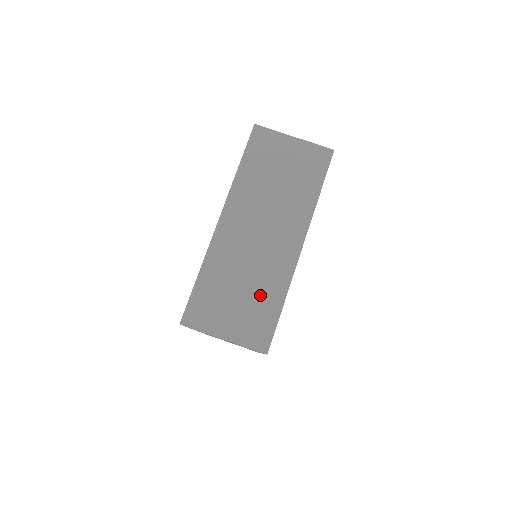
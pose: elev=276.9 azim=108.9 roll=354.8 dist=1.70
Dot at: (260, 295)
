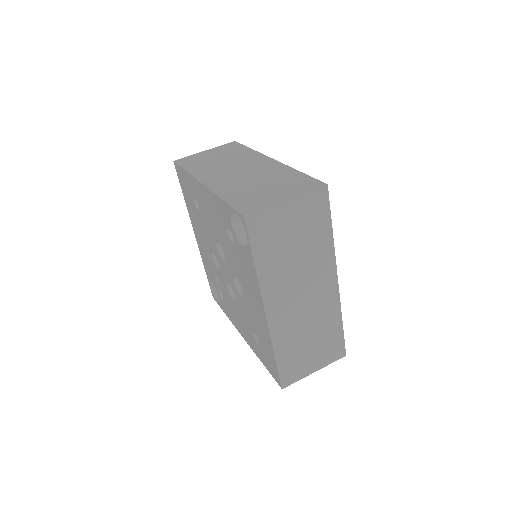
Dot at: (279, 179)
